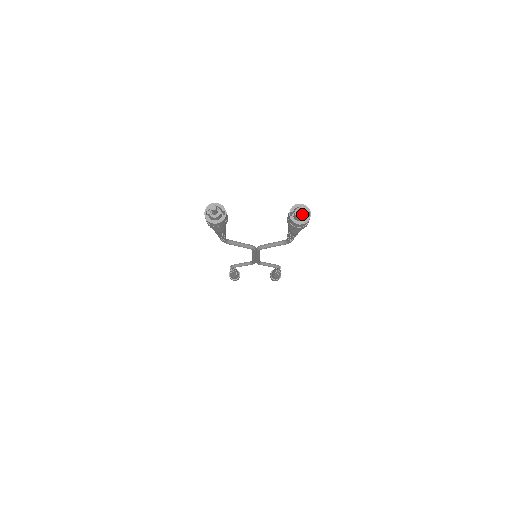
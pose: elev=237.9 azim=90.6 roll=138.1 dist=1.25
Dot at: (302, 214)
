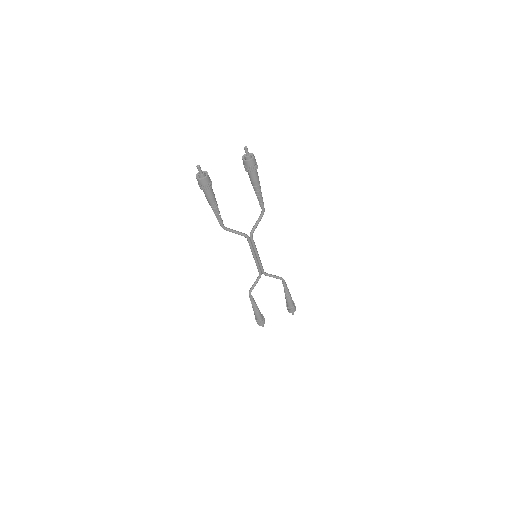
Dot at: (248, 154)
